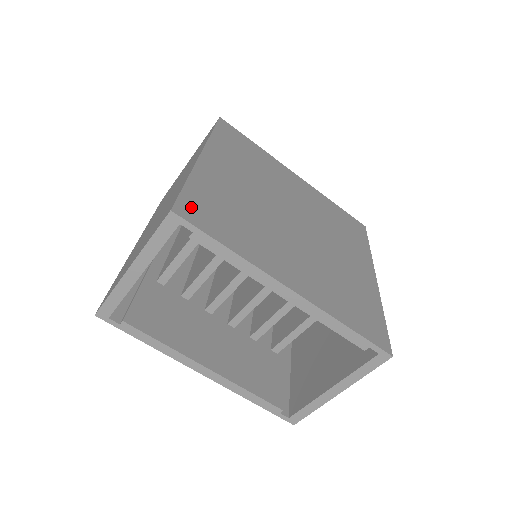
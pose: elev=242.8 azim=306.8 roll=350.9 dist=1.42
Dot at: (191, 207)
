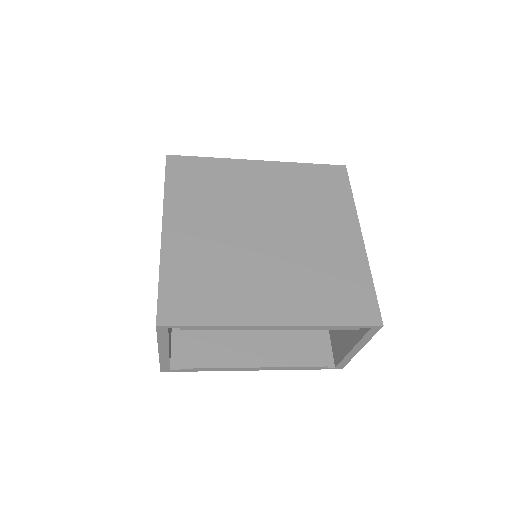
Dot at: (170, 306)
